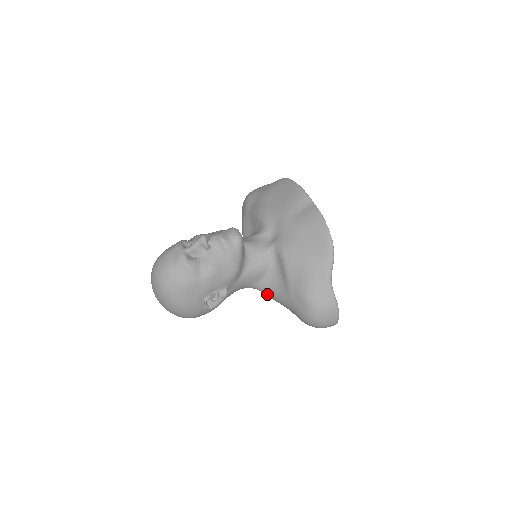
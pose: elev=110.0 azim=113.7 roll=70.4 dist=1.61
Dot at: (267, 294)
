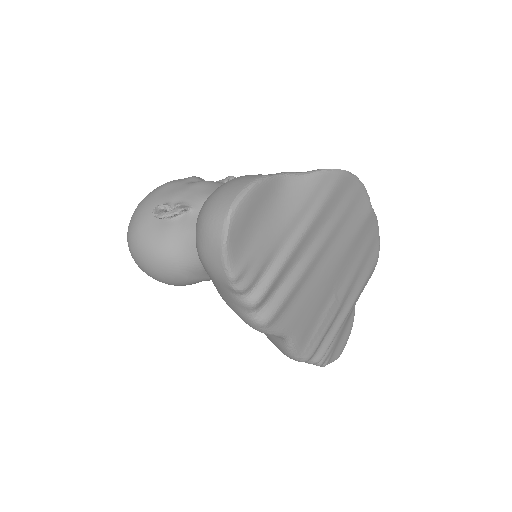
Dot at: occluded
